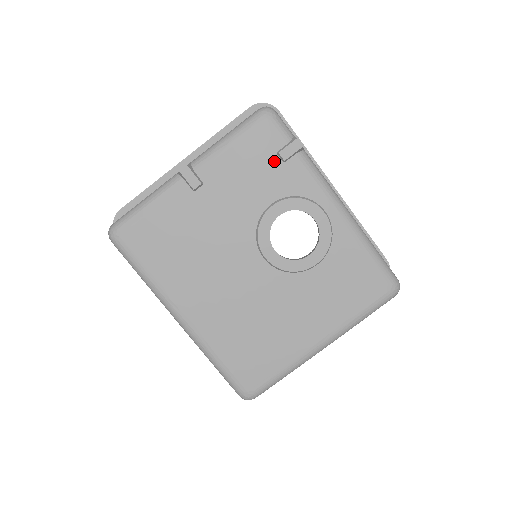
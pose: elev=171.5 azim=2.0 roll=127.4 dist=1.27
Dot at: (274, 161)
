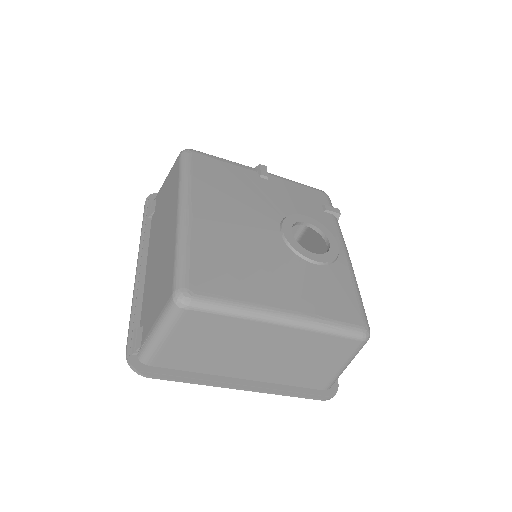
Dot at: (318, 206)
